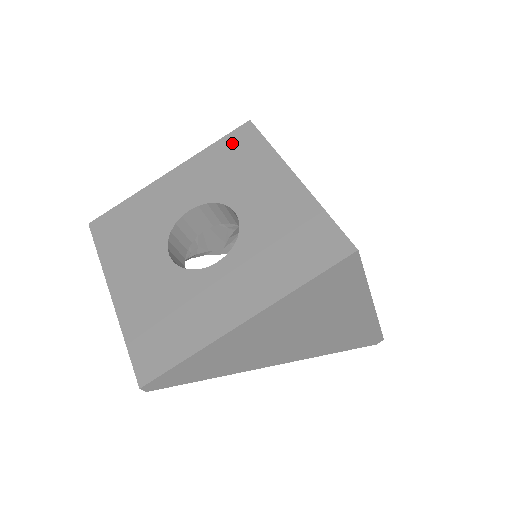
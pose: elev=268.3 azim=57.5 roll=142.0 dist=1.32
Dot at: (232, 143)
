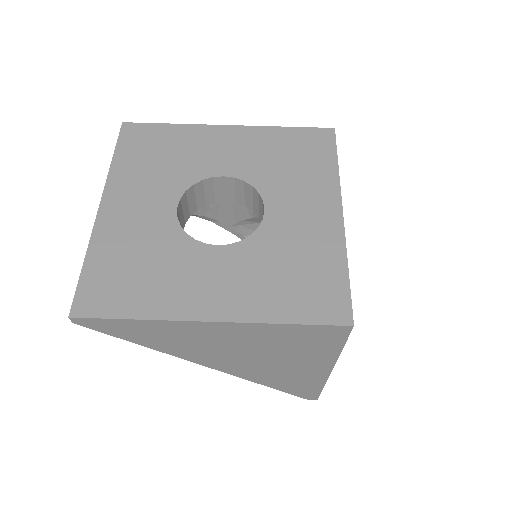
Dot at: (304, 139)
